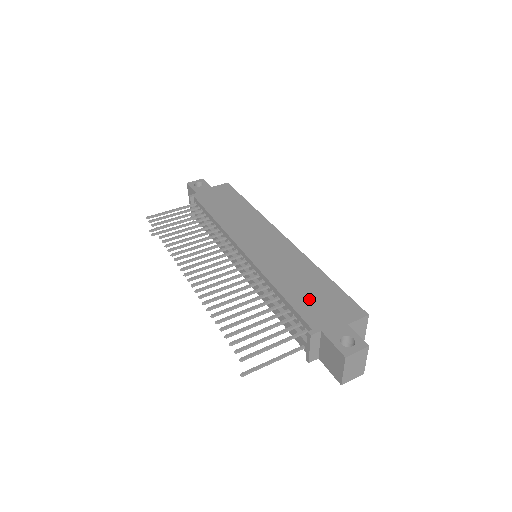
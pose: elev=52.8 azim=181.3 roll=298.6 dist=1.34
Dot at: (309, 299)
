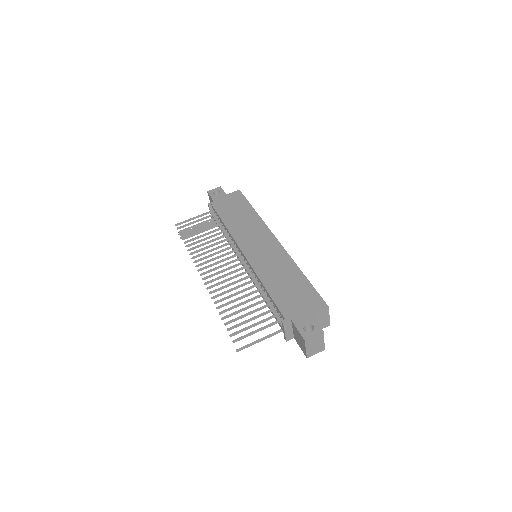
Dot at: (287, 295)
